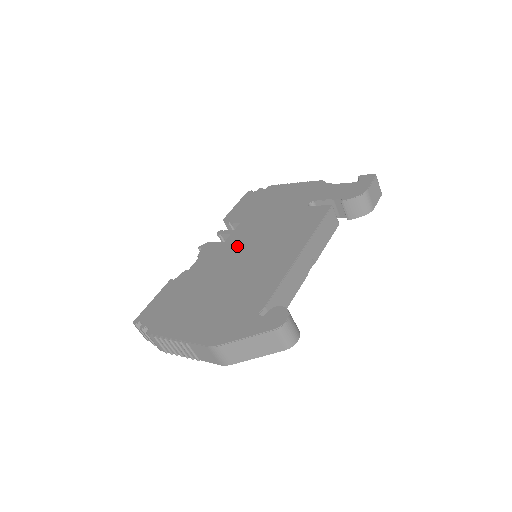
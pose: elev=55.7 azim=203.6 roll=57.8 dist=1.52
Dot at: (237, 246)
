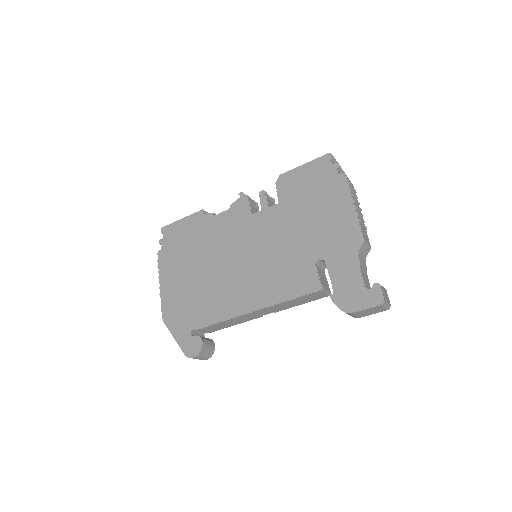
Dot at: (248, 236)
